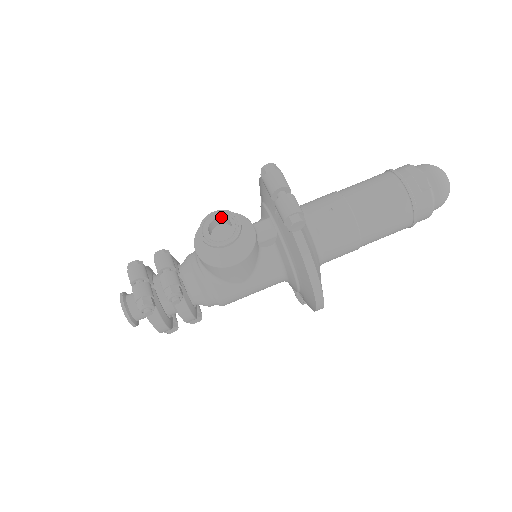
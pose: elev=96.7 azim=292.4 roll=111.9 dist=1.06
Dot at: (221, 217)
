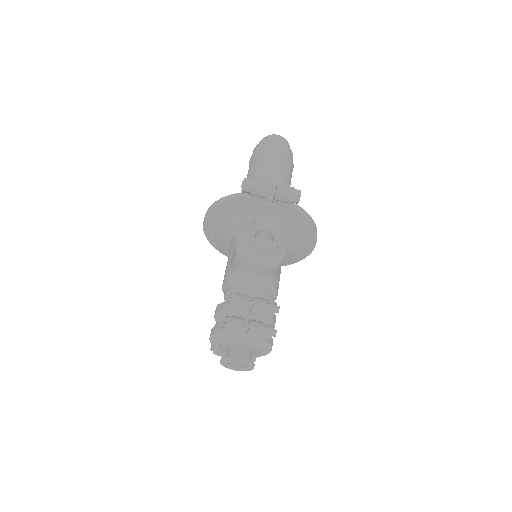
Dot at: (256, 232)
